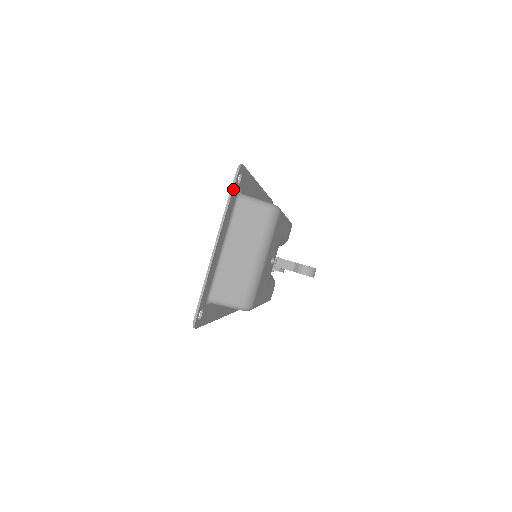
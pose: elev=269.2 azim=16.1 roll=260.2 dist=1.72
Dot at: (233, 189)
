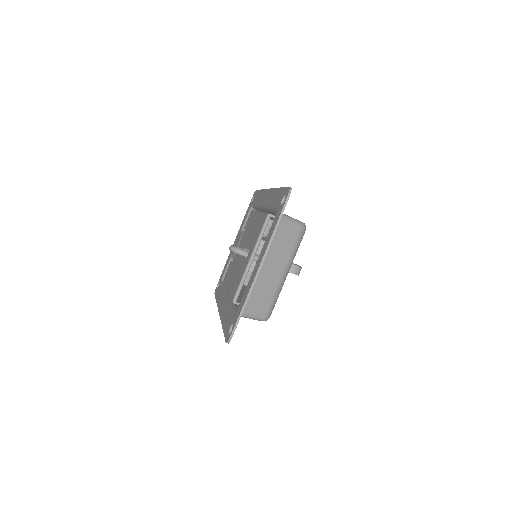
Dot at: (282, 213)
